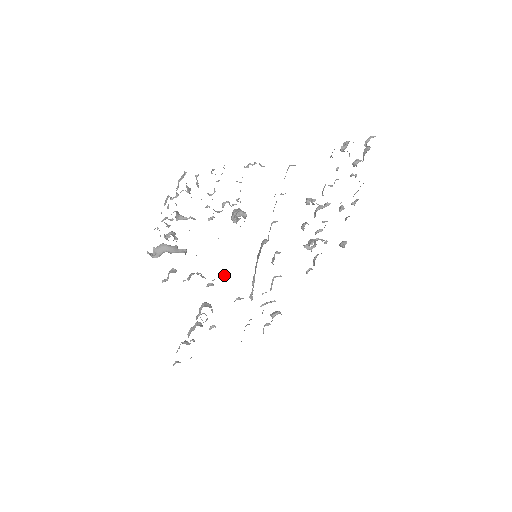
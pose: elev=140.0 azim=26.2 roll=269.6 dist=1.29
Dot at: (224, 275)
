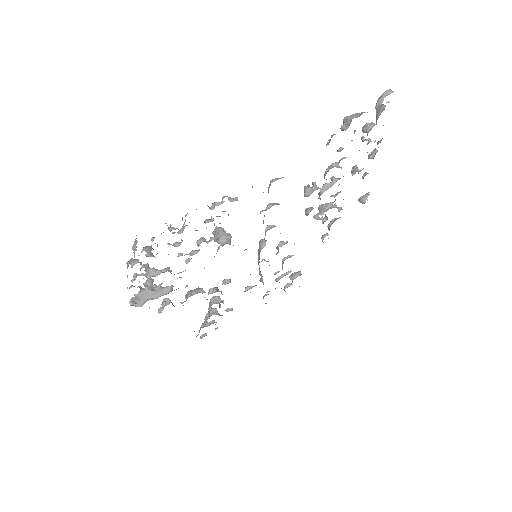
Dot at: (224, 283)
